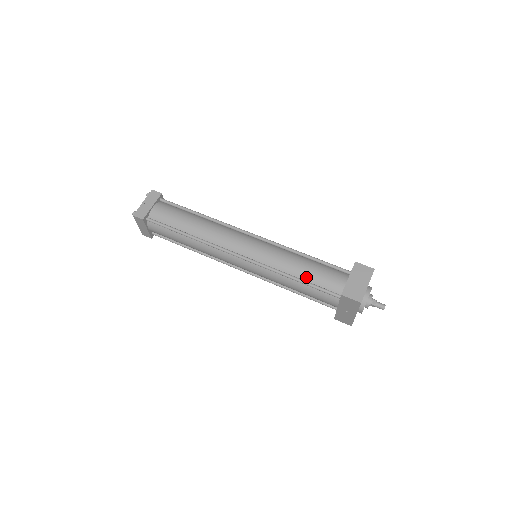
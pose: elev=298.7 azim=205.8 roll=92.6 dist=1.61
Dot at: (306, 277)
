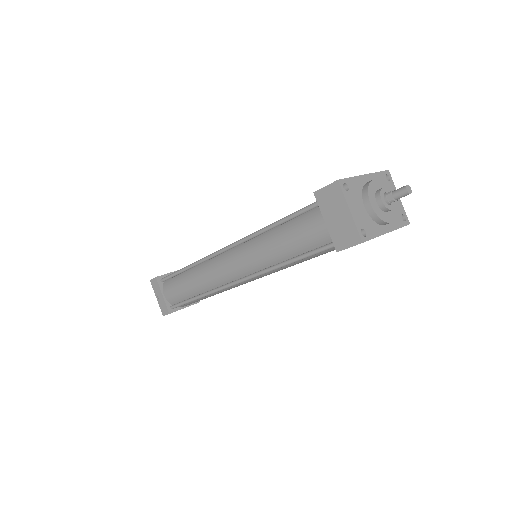
Dot at: (300, 249)
